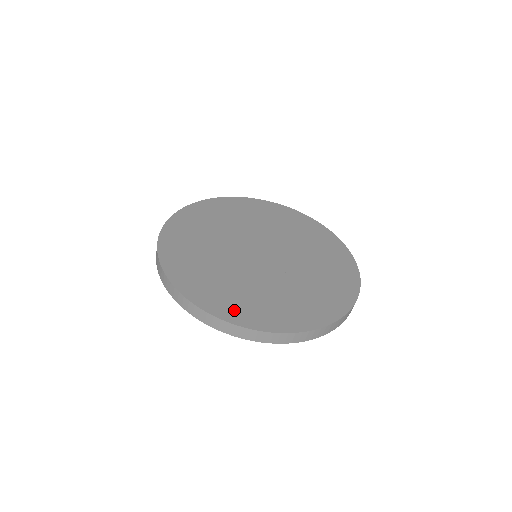
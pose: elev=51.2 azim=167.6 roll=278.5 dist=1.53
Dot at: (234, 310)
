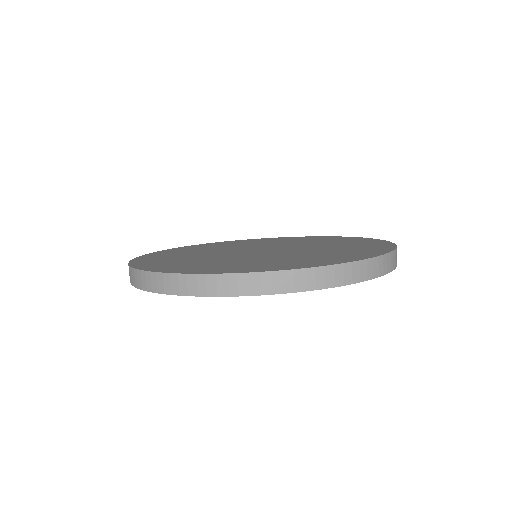
Dot at: (269, 267)
